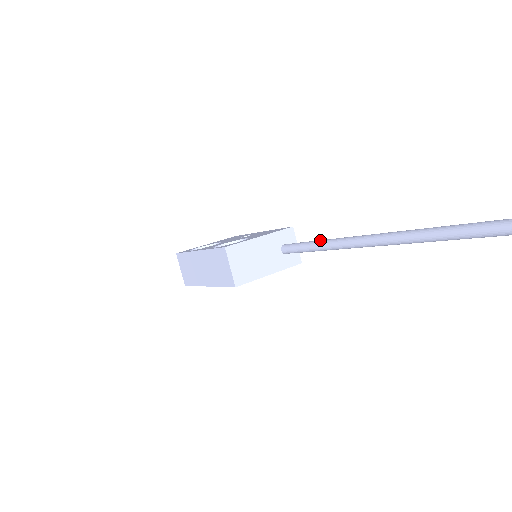
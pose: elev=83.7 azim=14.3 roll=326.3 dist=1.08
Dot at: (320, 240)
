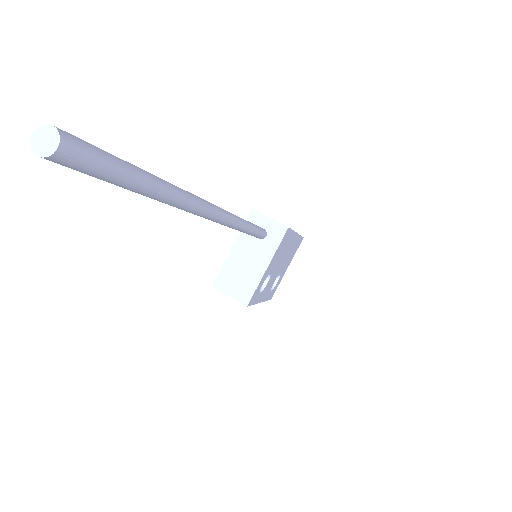
Dot at: occluded
